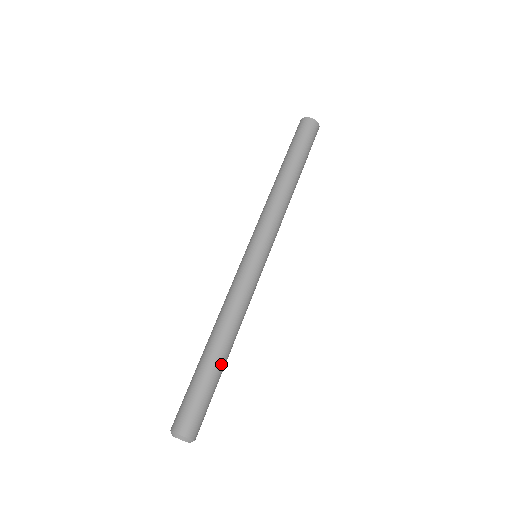
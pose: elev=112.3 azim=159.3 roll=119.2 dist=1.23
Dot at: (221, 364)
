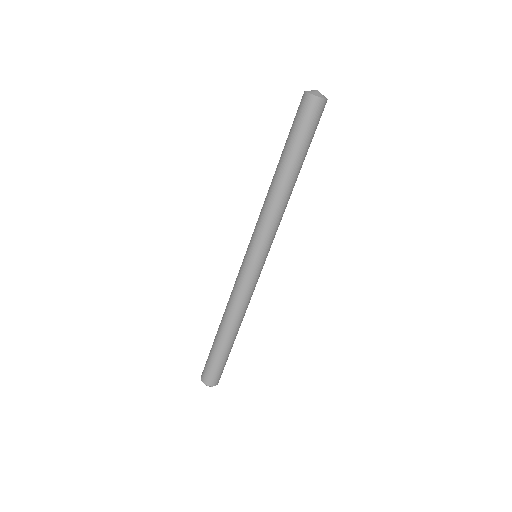
Dot at: occluded
